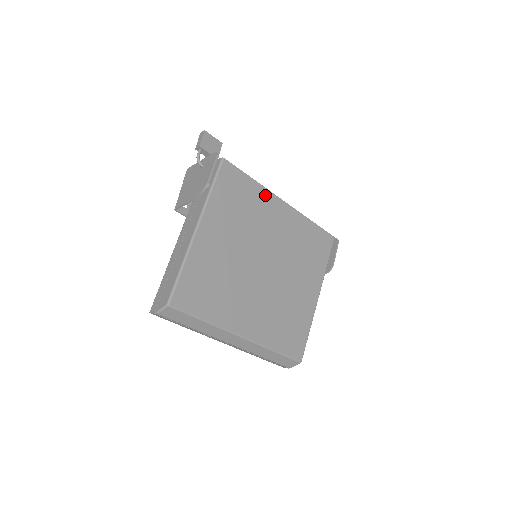
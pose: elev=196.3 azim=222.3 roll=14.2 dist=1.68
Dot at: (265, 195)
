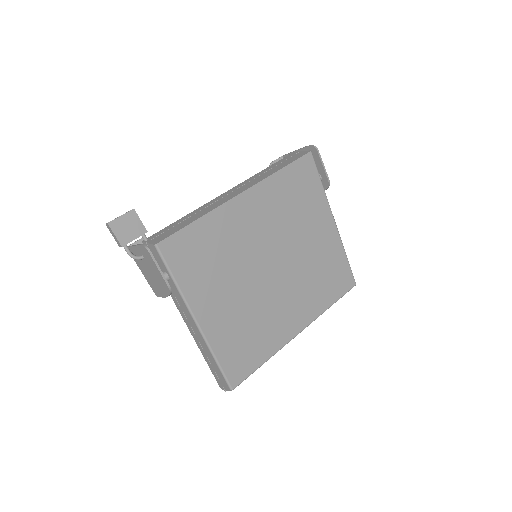
Dot at: (220, 215)
